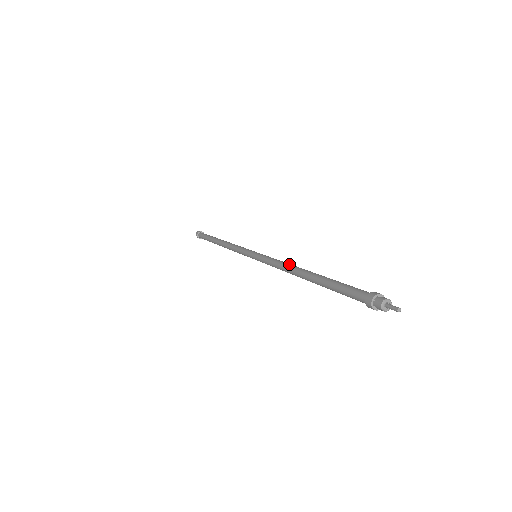
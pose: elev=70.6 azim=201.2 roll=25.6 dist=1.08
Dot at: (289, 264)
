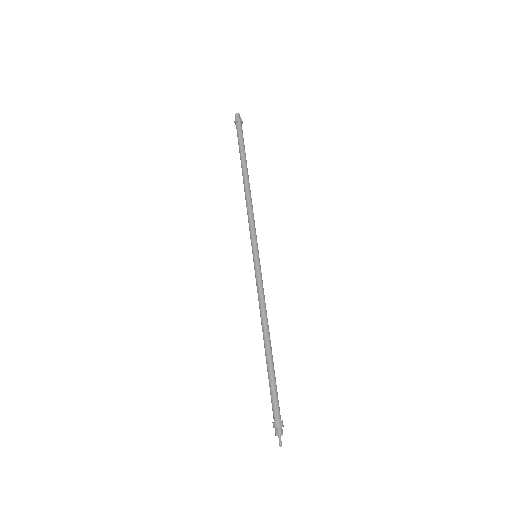
Dot at: (263, 315)
